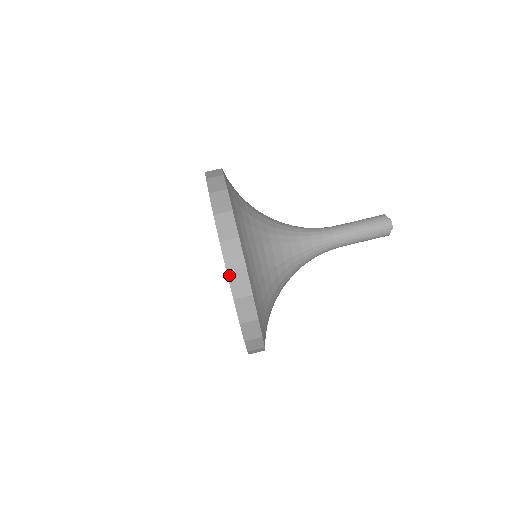
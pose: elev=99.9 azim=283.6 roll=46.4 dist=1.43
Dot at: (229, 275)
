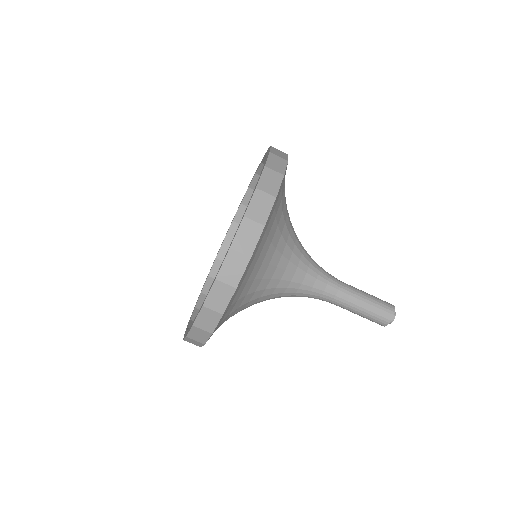
Dot at: (203, 309)
